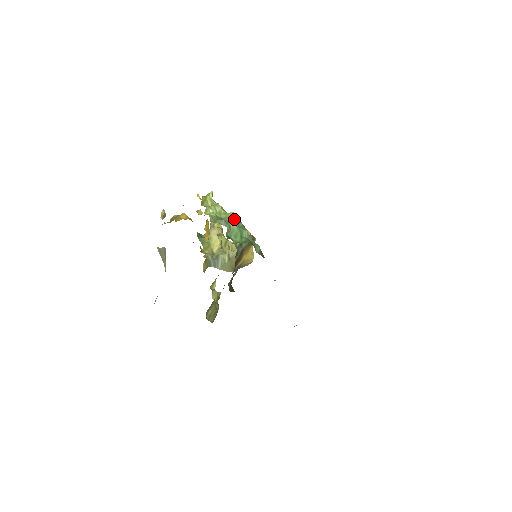
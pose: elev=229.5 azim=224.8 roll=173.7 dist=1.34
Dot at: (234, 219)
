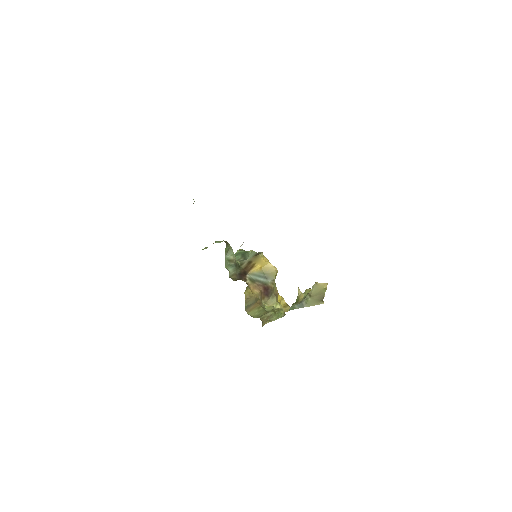
Dot at: (237, 252)
